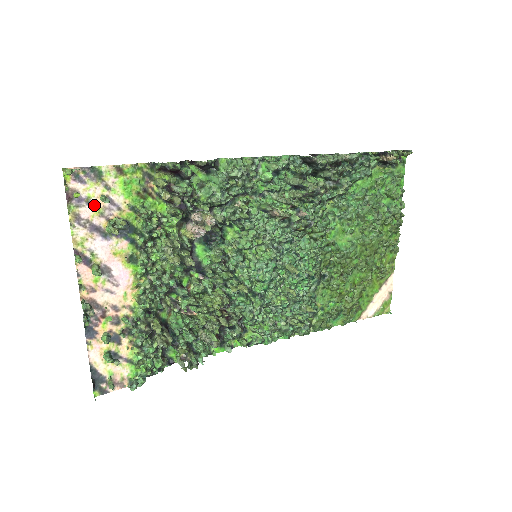
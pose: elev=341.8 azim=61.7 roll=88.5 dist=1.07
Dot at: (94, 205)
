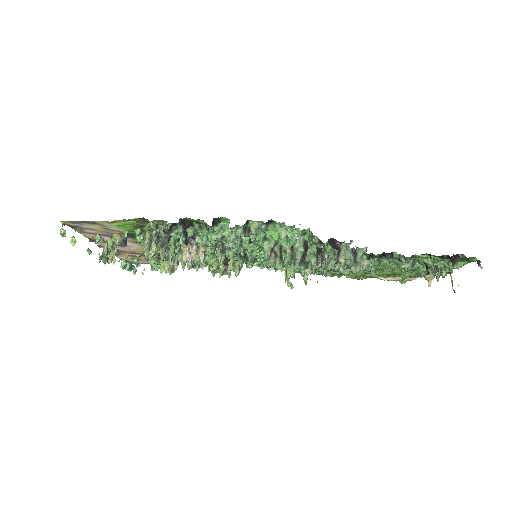
Dot at: (95, 230)
